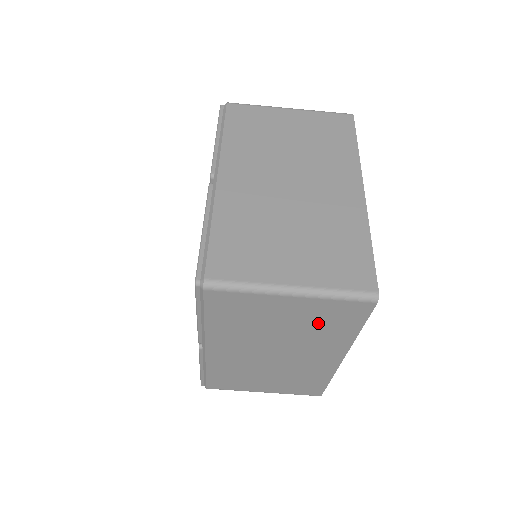
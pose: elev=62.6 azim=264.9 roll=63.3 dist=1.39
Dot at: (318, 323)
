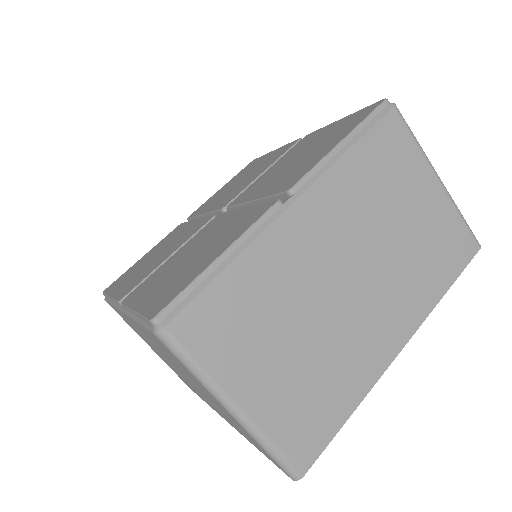
Dot at: occluded
